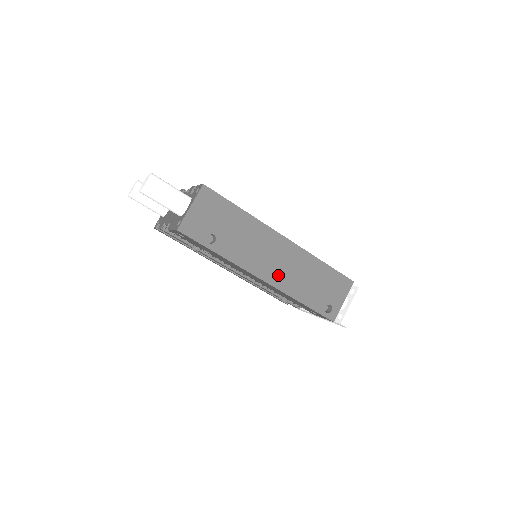
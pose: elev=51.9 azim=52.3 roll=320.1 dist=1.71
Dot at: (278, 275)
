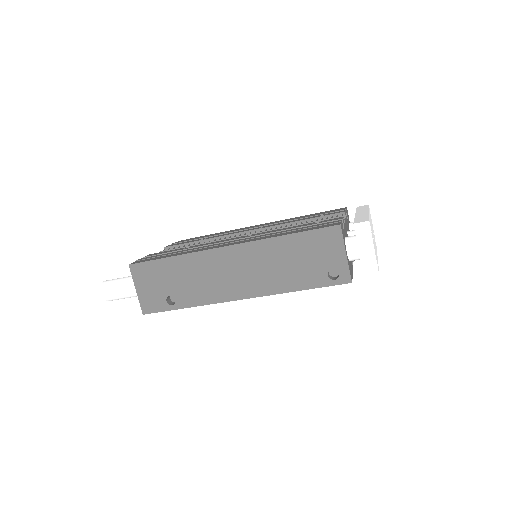
Dot at: (251, 284)
